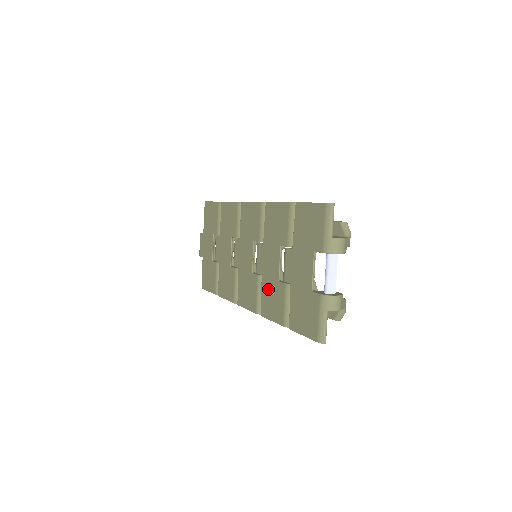
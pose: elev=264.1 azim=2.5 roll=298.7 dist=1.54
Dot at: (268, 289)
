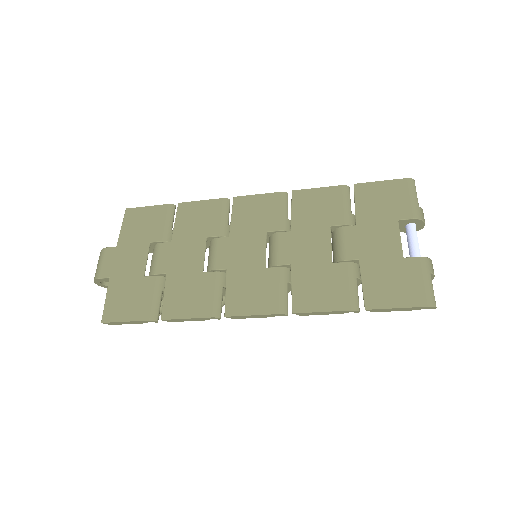
Dot at: (309, 276)
